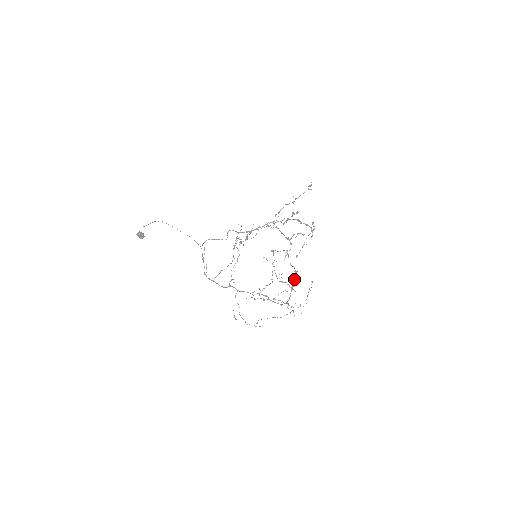
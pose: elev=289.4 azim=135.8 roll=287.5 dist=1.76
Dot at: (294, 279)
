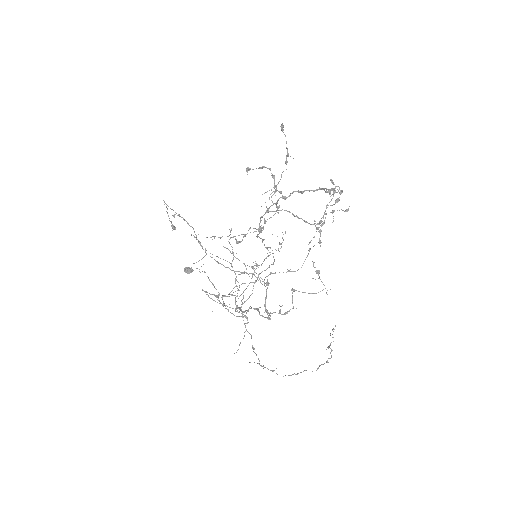
Dot at: (261, 265)
